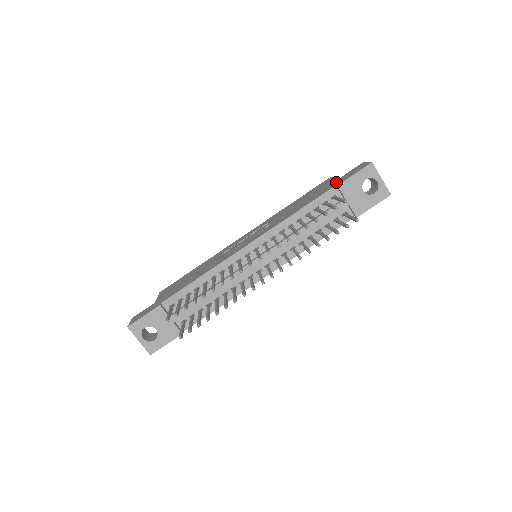
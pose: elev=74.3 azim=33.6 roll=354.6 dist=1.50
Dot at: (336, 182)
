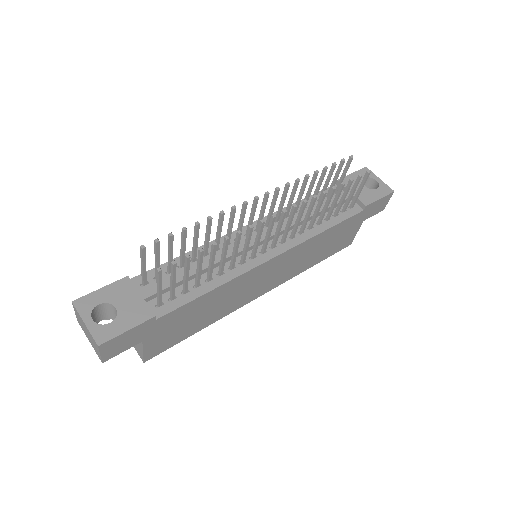
Dot at: occluded
